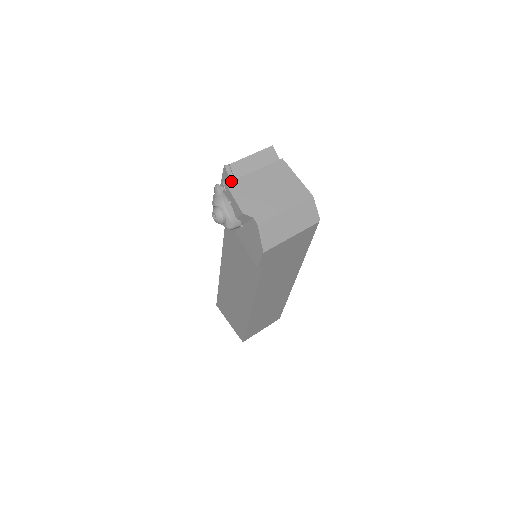
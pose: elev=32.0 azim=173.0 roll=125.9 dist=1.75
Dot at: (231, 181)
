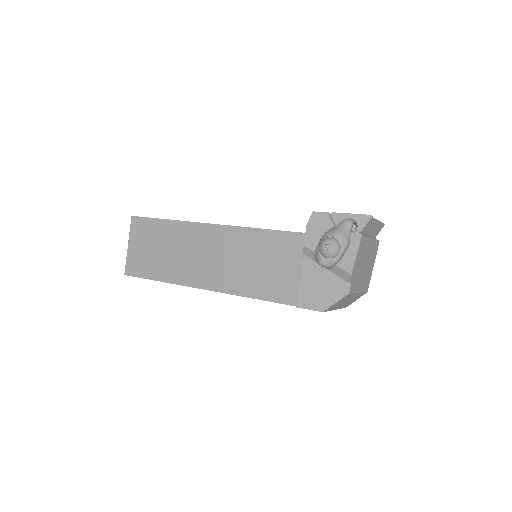
Dot at: (361, 231)
